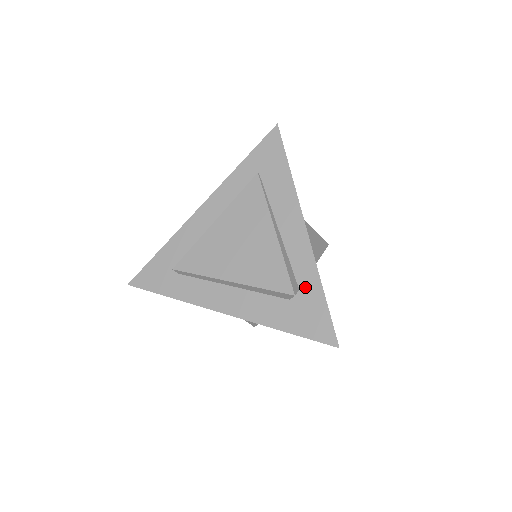
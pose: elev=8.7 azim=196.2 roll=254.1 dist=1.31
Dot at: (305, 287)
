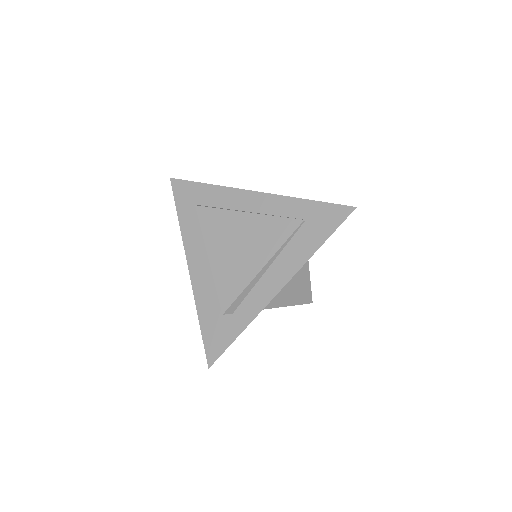
Dot at: (237, 317)
